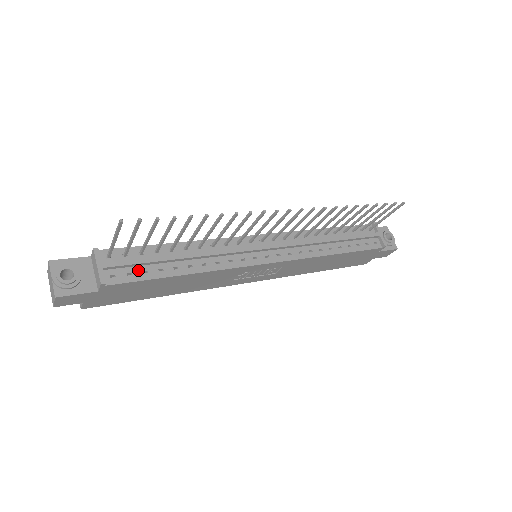
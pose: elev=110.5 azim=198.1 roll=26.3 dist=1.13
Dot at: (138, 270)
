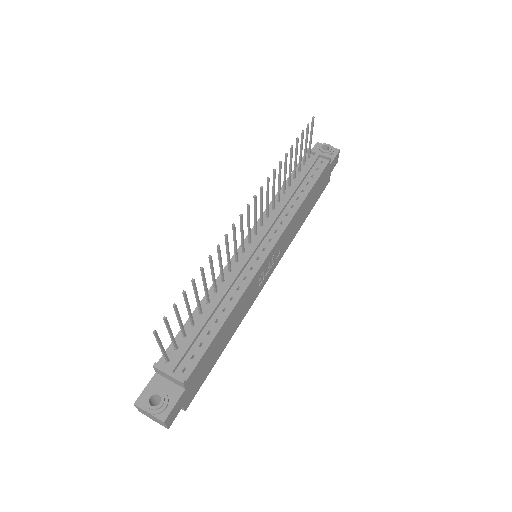
Dot at: (195, 349)
